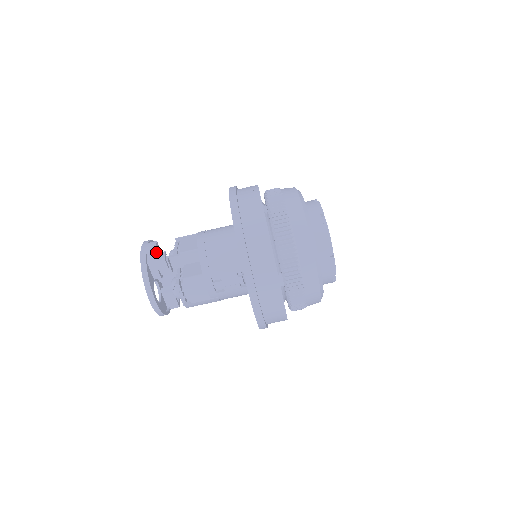
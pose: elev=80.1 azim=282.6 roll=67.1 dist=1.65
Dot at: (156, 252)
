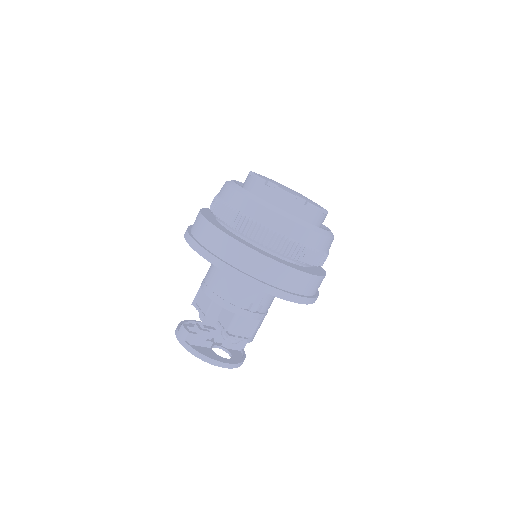
Dot at: (190, 333)
